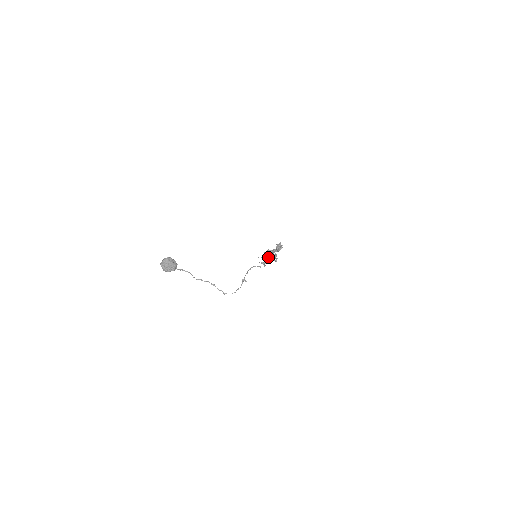
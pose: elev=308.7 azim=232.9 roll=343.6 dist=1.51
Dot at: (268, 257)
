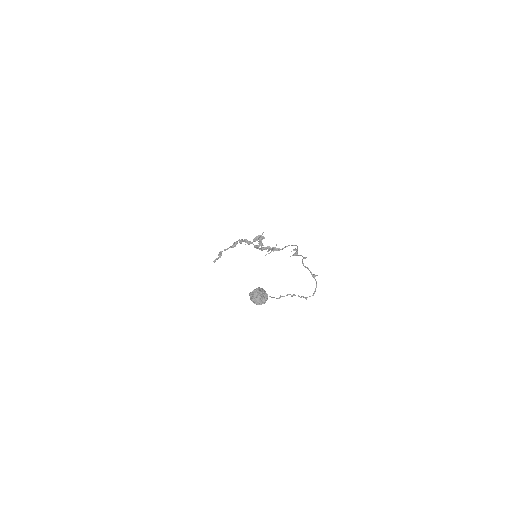
Dot at: (282, 249)
